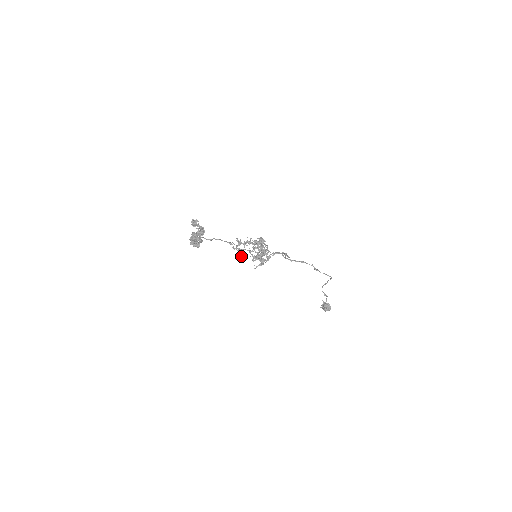
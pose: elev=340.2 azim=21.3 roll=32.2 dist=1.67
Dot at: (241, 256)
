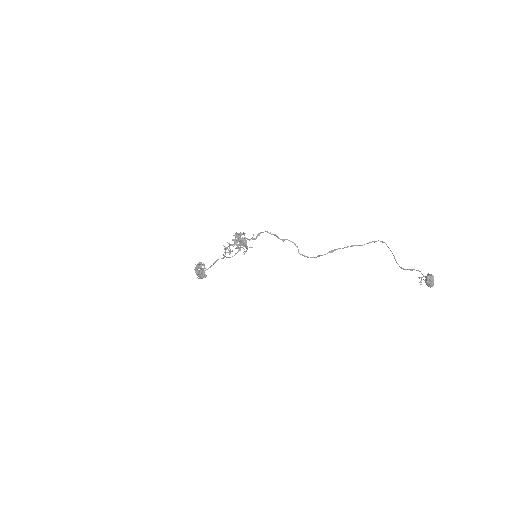
Dot at: occluded
